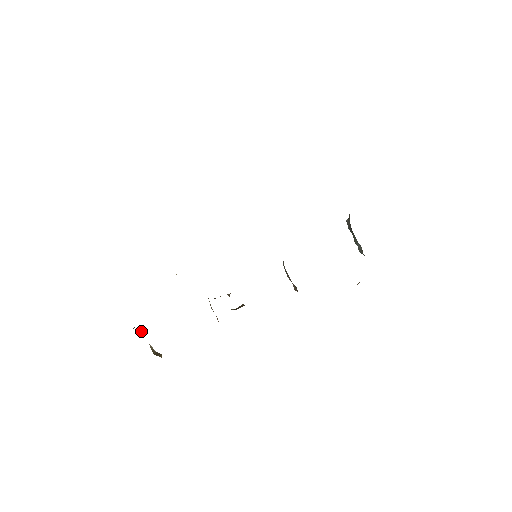
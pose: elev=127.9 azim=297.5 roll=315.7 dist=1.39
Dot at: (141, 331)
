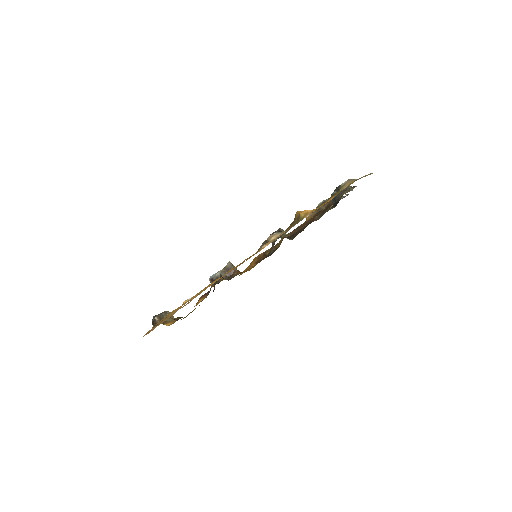
Dot at: occluded
